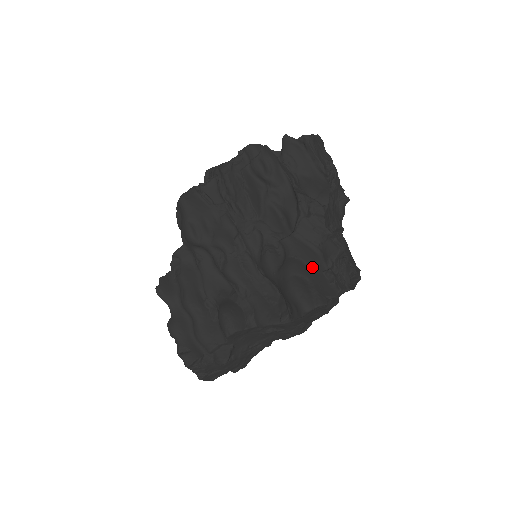
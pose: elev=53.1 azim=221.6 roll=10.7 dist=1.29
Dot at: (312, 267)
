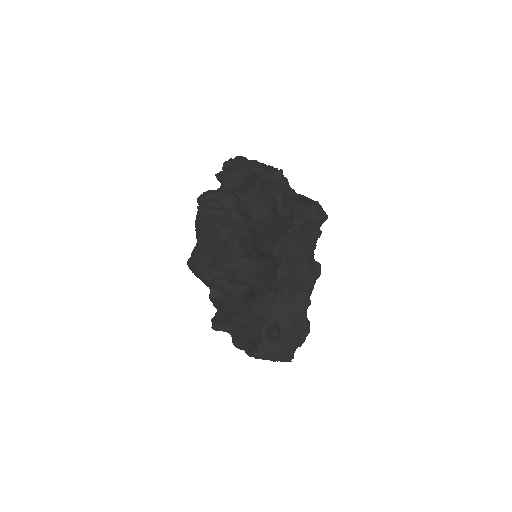
Dot at: (271, 226)
